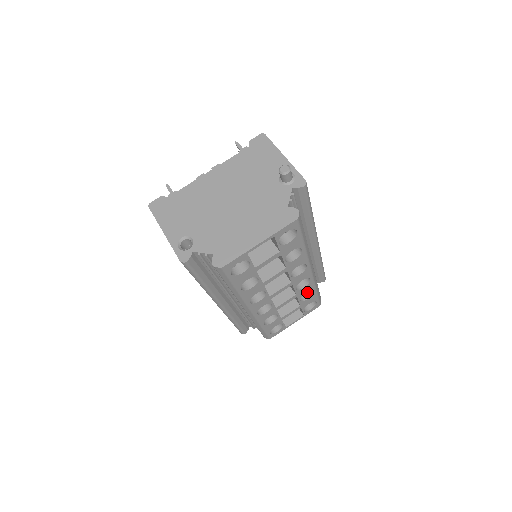
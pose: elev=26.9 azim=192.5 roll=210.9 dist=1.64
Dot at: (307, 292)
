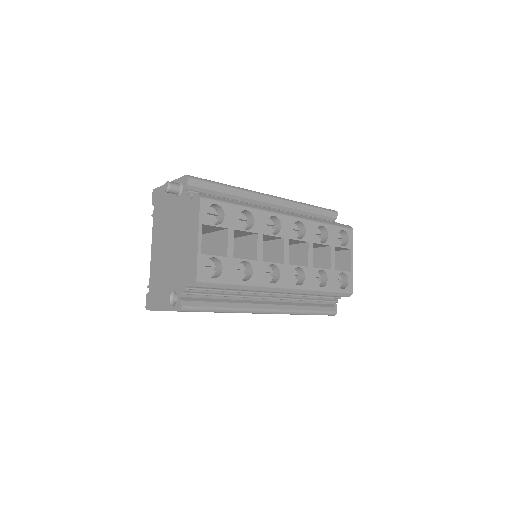
Dot at: (323, 233)
